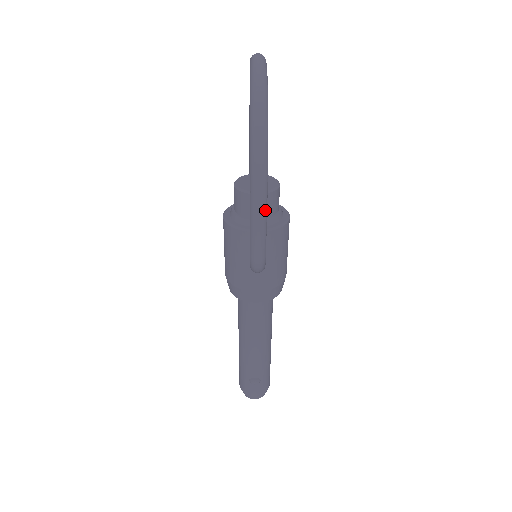
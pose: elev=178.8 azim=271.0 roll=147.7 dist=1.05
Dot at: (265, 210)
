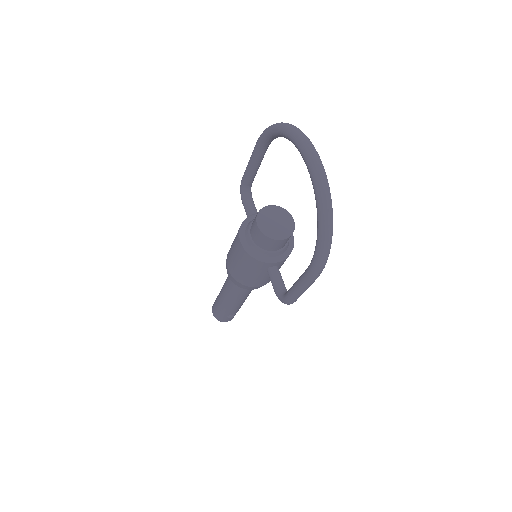
Dot at: (312, 283)
